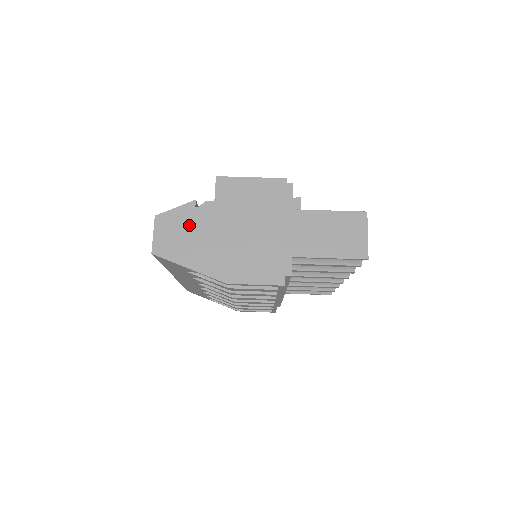
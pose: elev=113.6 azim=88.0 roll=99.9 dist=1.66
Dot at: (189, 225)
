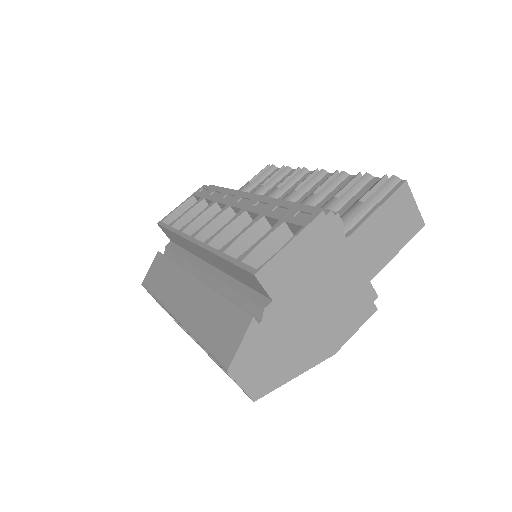
Dot at: (267, 345)
